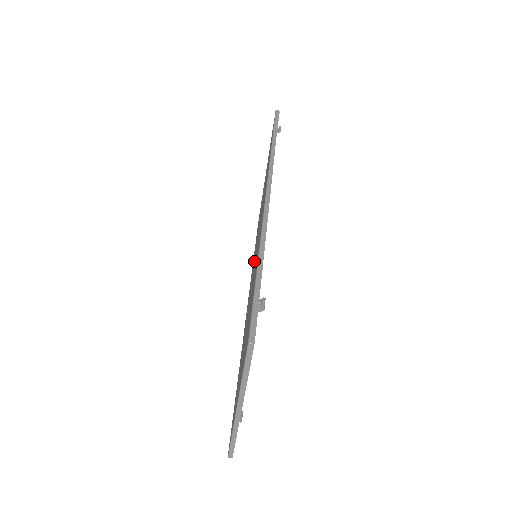
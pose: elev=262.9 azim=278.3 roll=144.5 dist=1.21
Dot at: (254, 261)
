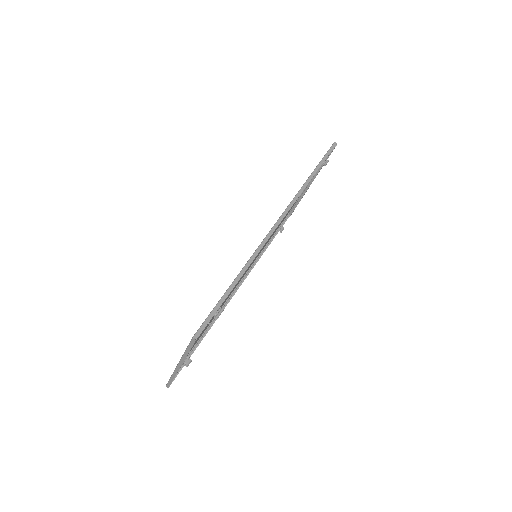
Dot at: occluded
